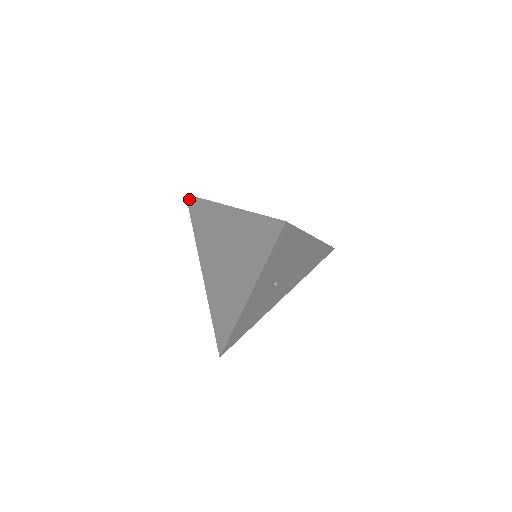
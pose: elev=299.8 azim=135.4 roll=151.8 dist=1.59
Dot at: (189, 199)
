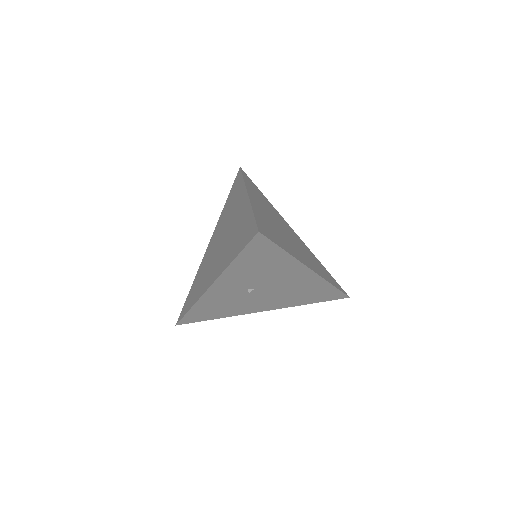
Dot at: (239, 172)
